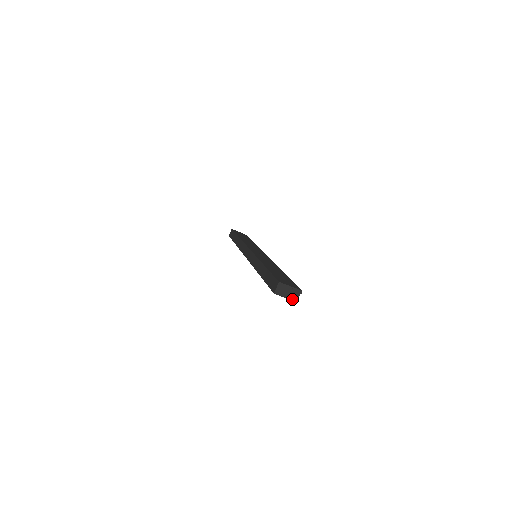
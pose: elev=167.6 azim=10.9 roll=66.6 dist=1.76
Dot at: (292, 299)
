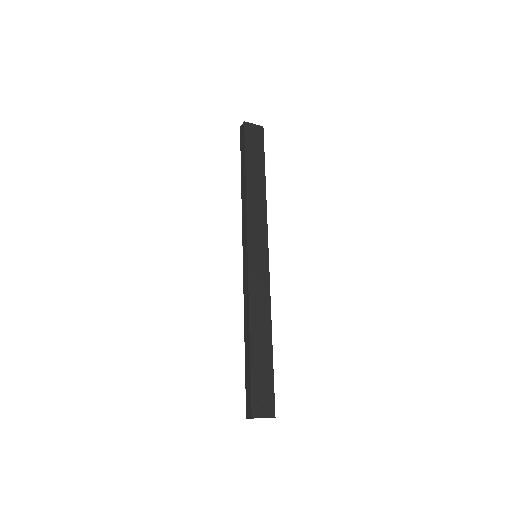
Dot at: occluded
